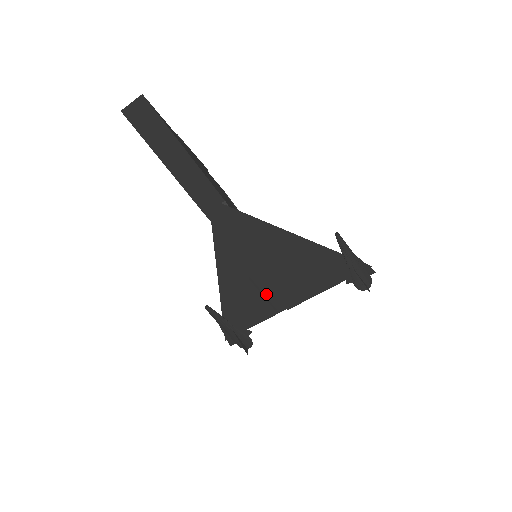
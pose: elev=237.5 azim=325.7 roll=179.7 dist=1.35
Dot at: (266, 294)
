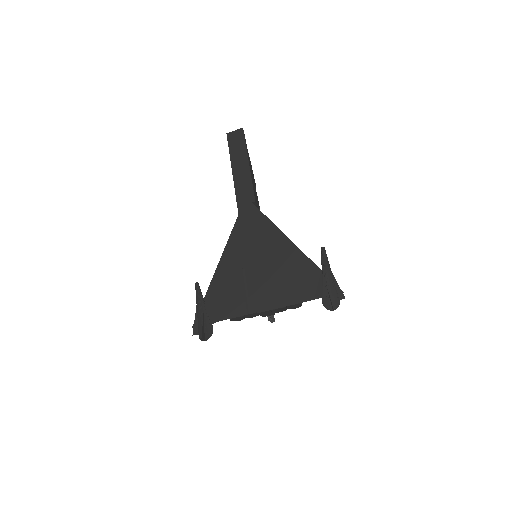
Dot at: (247, 290)
